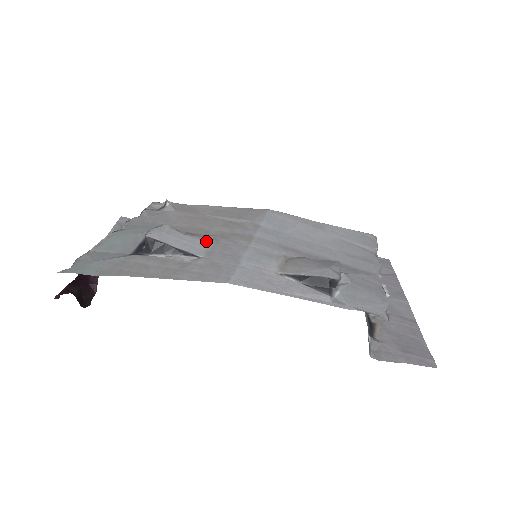
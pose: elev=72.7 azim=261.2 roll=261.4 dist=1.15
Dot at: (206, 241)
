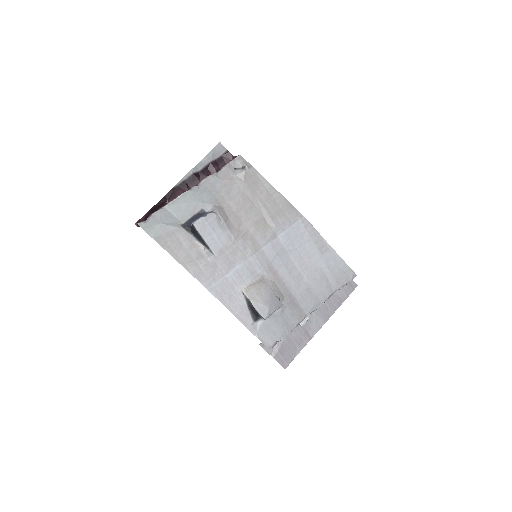
Dot at: (229, 239)
